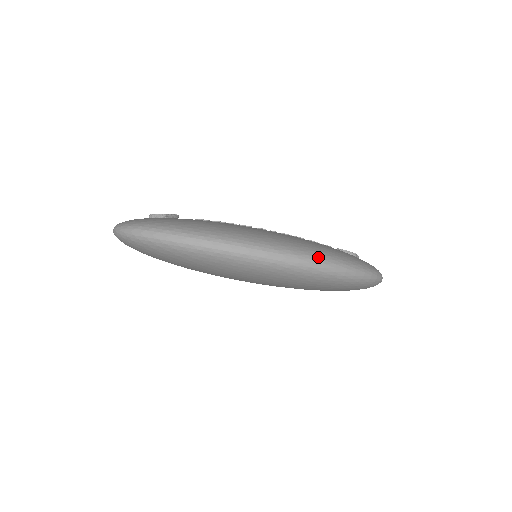
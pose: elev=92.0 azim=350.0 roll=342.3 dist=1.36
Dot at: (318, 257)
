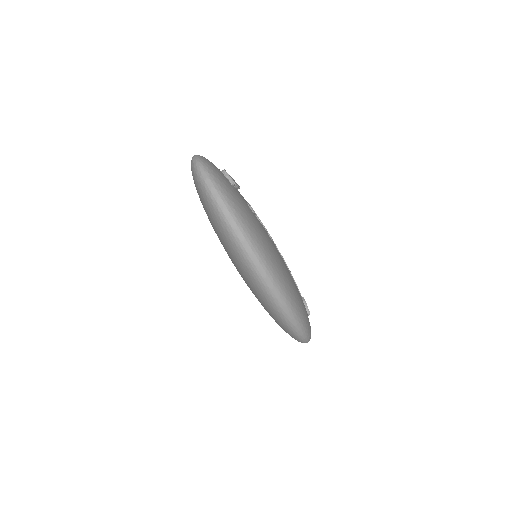
Dot at: (290, 305)
